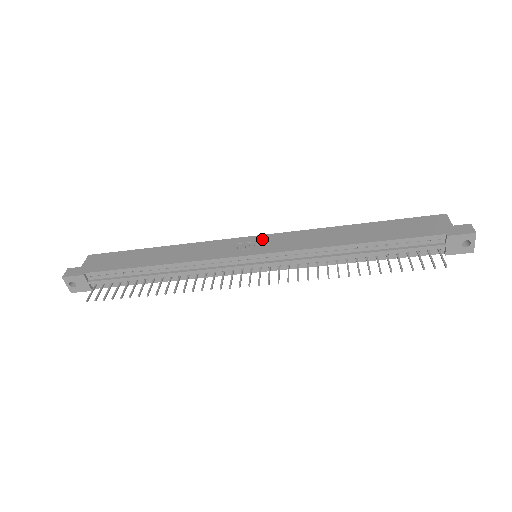
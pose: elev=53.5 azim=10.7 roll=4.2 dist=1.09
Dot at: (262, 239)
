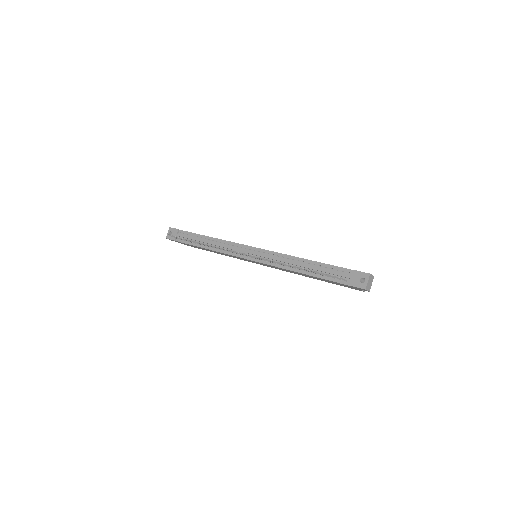
Dot at: occluded
